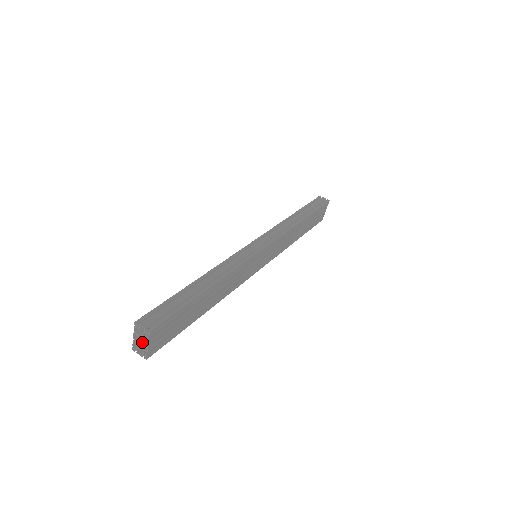
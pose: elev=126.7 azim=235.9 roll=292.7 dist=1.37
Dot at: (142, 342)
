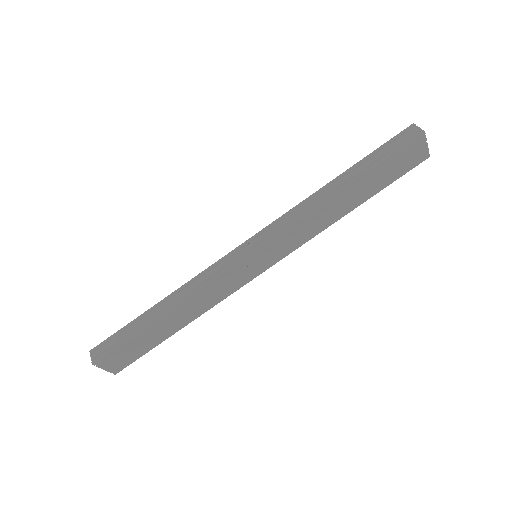
Dot at: occluded
